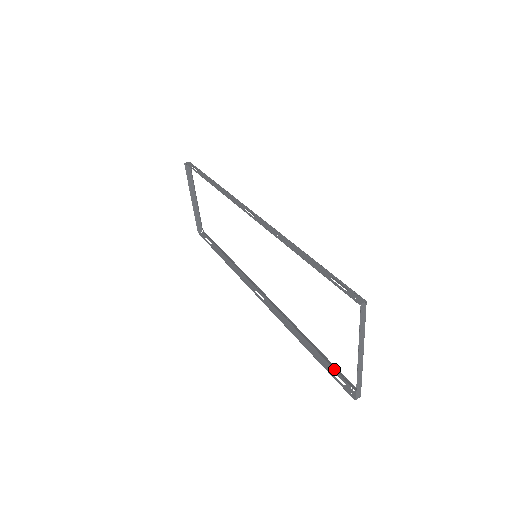
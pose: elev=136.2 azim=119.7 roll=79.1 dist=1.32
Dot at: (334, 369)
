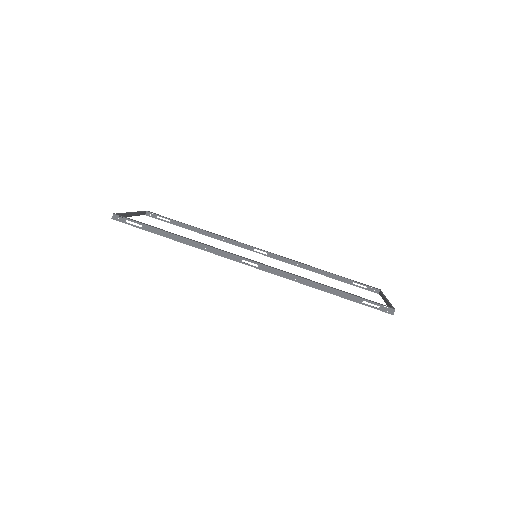
Dot at: (354, 281)
